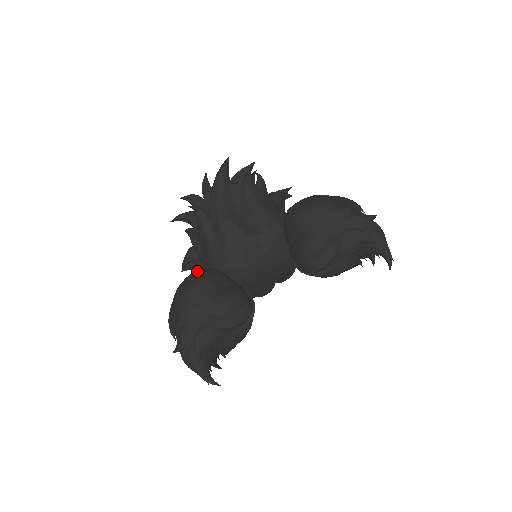
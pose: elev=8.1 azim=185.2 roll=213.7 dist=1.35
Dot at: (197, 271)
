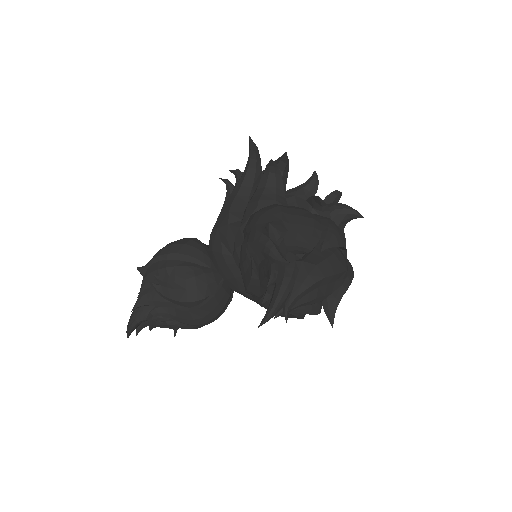
Dot at: (188, 238)
